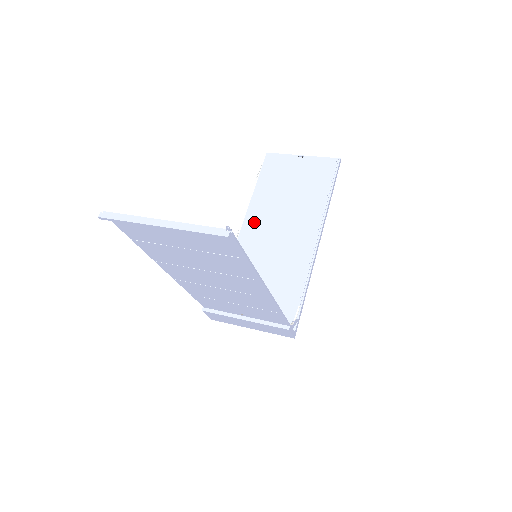
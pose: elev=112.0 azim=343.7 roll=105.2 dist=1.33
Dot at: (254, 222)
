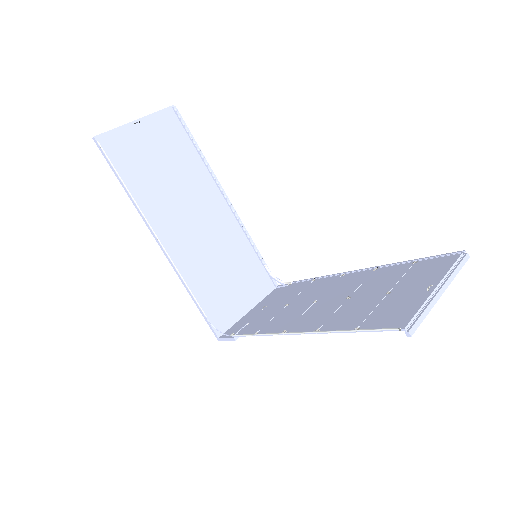
Dot at: (165, 227)
